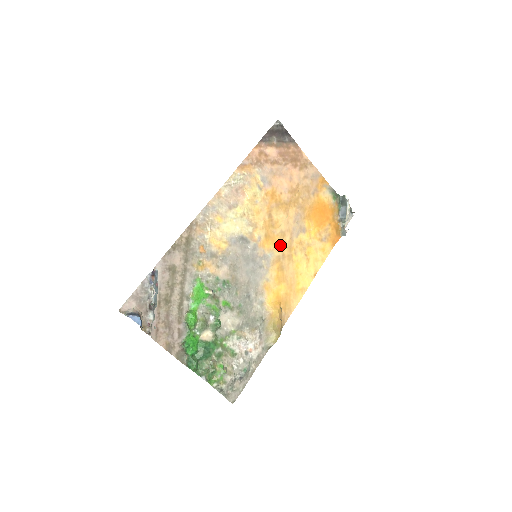
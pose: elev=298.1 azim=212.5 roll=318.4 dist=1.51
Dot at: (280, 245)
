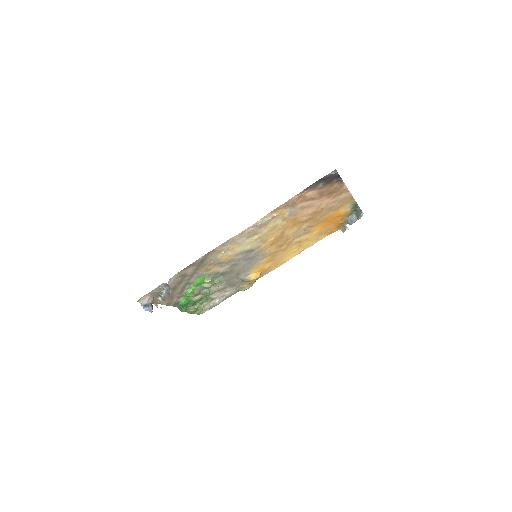
Dot at: (281, 245)
